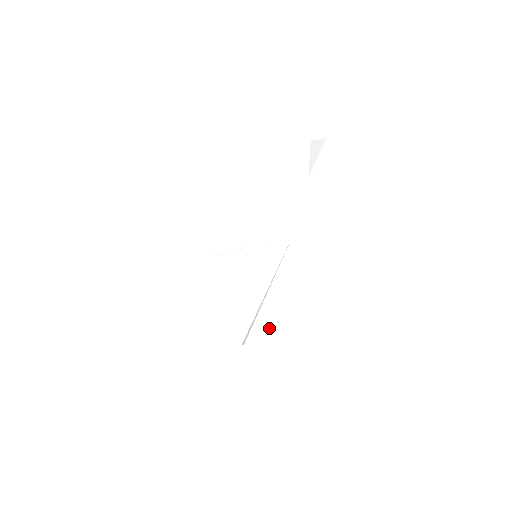
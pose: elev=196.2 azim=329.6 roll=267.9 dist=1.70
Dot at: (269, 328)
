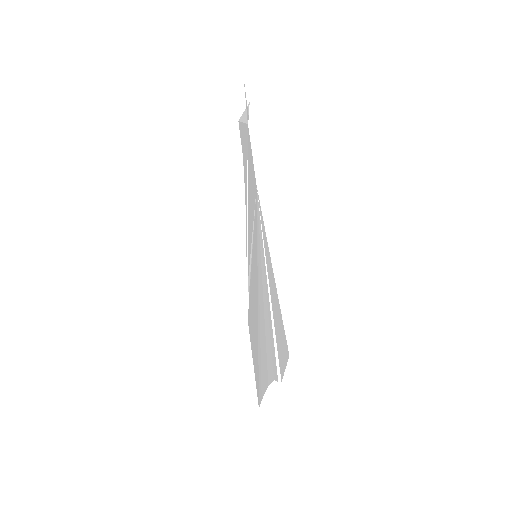
Dot at: (281, 322)
